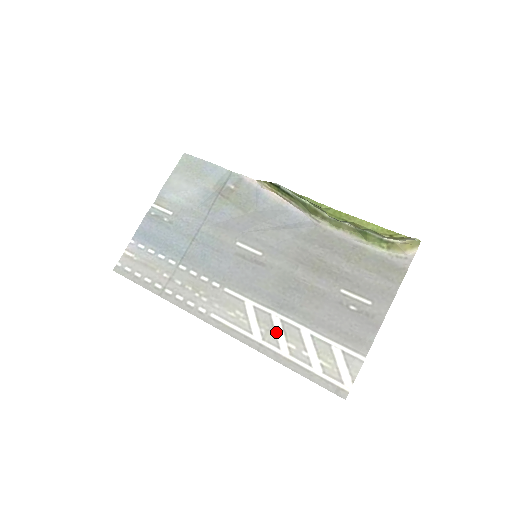
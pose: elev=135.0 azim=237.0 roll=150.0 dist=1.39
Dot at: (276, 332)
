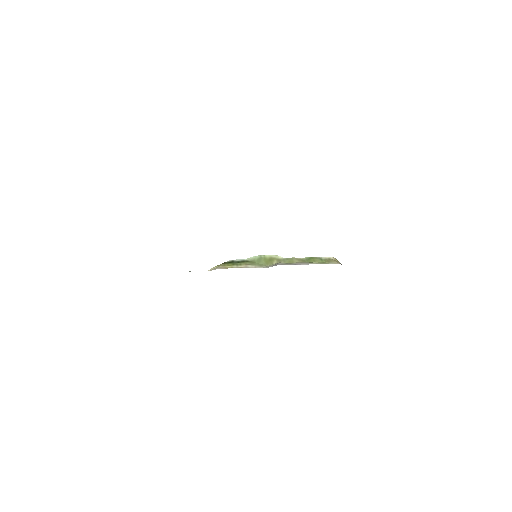
Dot at: occluded
